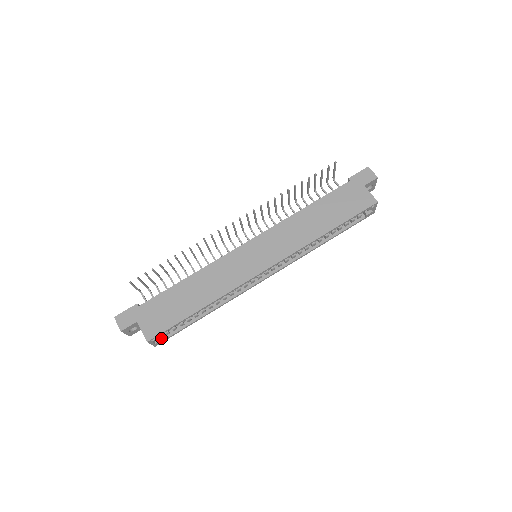
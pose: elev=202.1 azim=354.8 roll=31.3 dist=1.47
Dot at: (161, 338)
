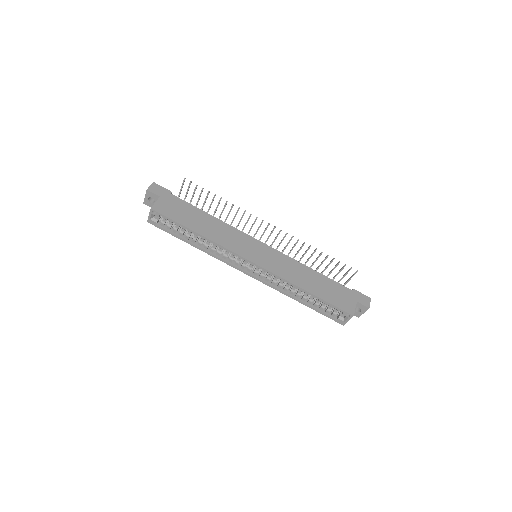
Dot at: (157, 221)
